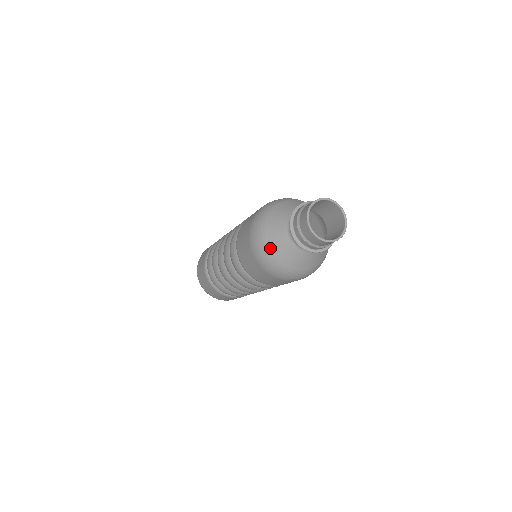
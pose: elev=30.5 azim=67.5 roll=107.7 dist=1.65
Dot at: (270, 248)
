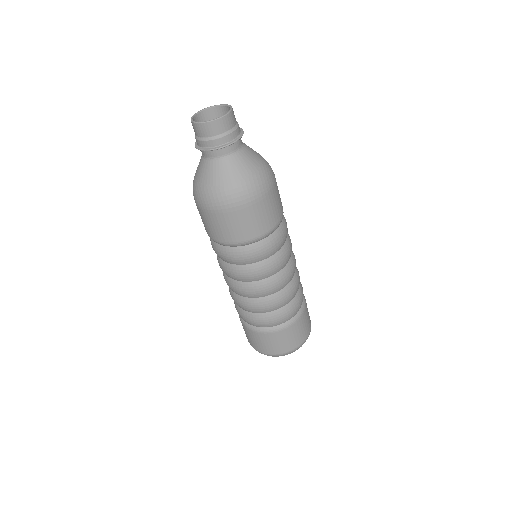
Dot at: (202, 184)
